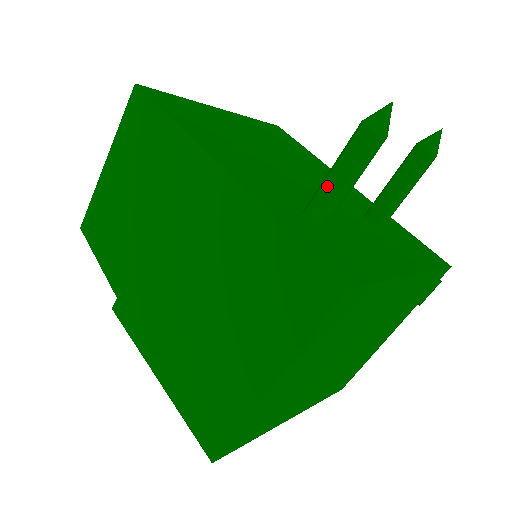
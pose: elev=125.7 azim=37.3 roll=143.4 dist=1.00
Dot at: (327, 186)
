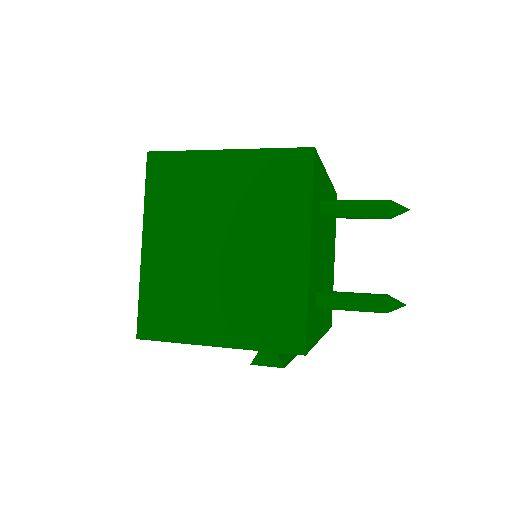
Dot at: (347, 200)
